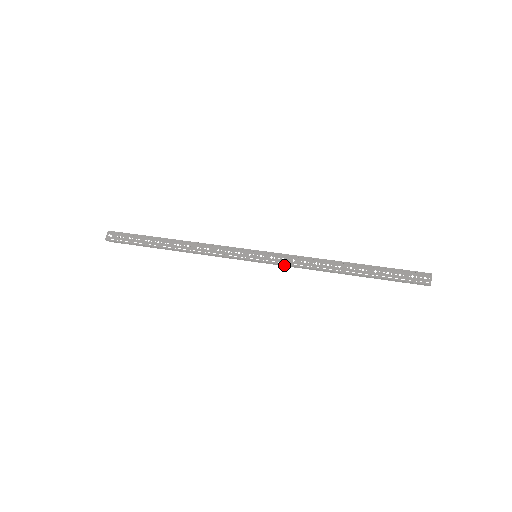
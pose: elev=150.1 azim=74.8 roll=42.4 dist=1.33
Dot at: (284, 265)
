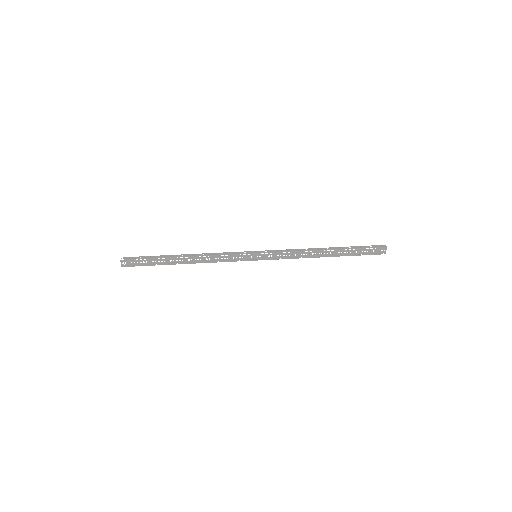
Dot at: (279, 258)
